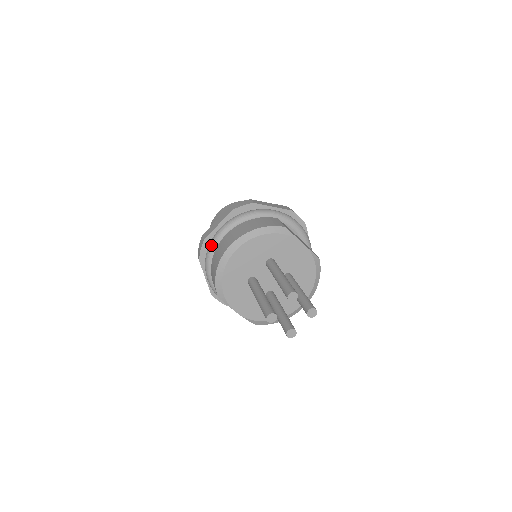
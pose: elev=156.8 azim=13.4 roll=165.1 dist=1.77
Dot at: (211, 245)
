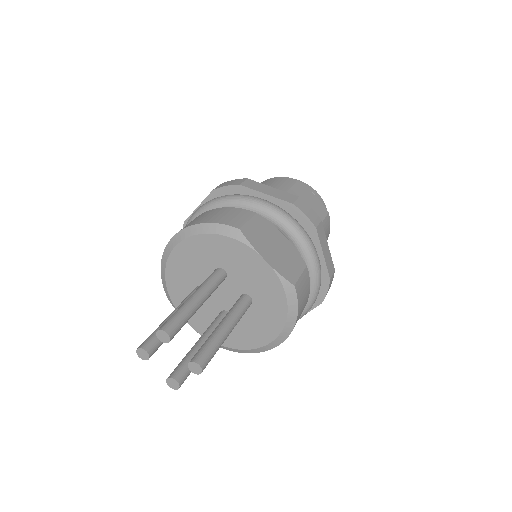
Dot at: occluded
